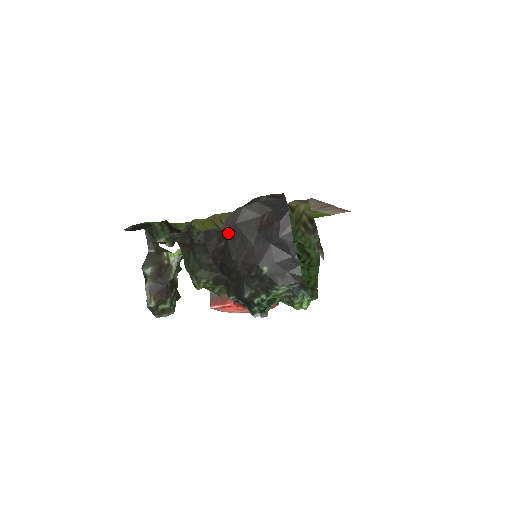
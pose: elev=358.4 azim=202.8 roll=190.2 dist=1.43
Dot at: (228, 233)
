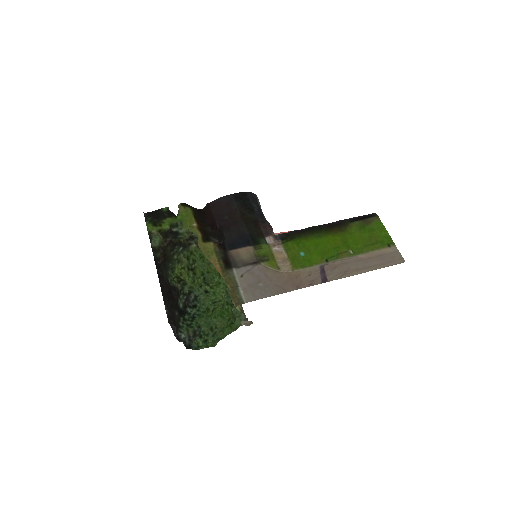
Dot at: (162, 292)
